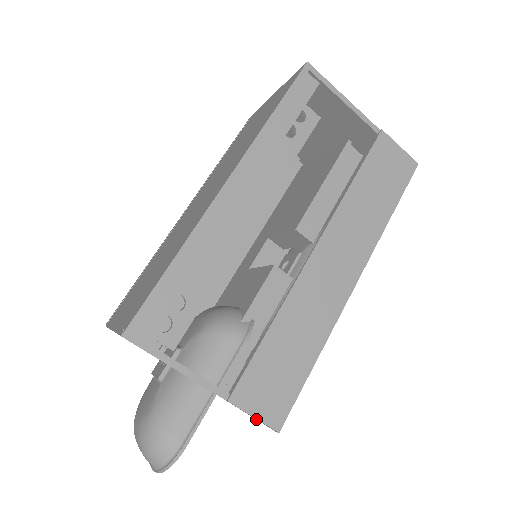
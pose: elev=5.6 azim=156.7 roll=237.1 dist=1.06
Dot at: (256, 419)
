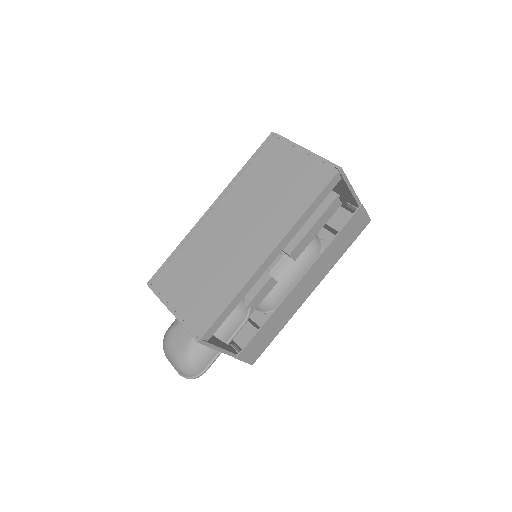
Dot at: occluded
